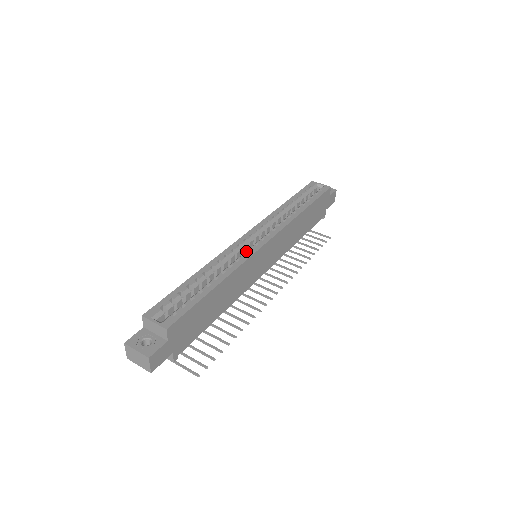
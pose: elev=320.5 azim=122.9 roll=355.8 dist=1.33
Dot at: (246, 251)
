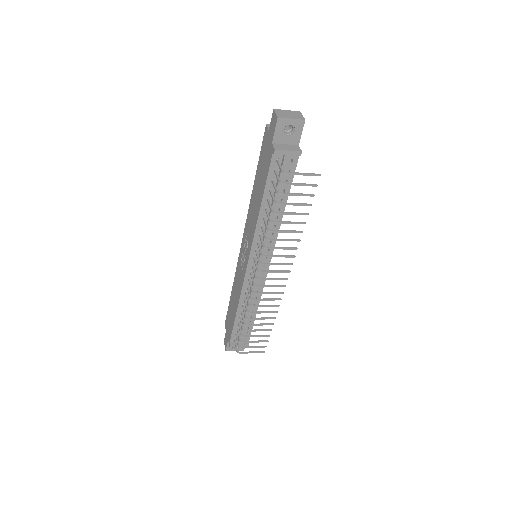
Dot at: occluded
